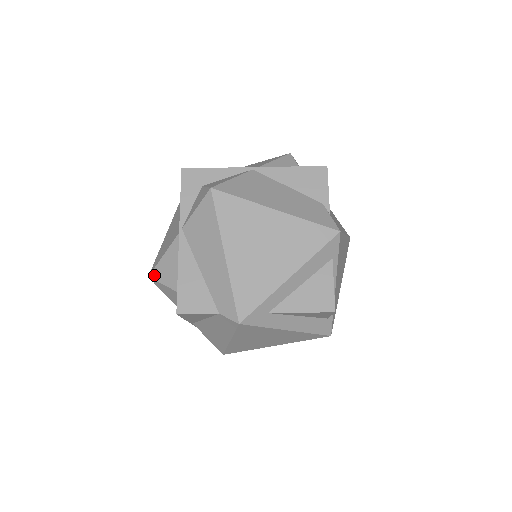
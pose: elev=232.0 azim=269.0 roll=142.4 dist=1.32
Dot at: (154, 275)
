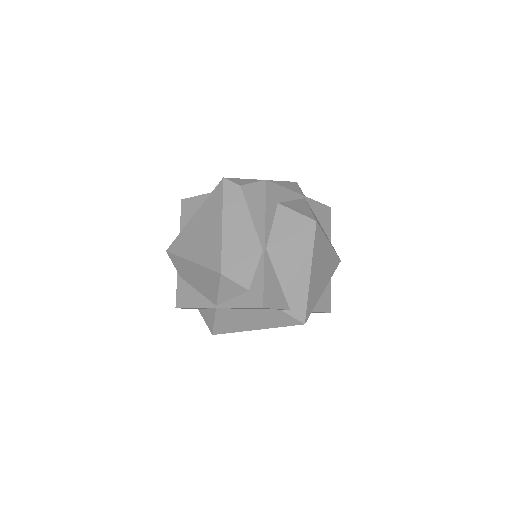
Dot at: occluded
